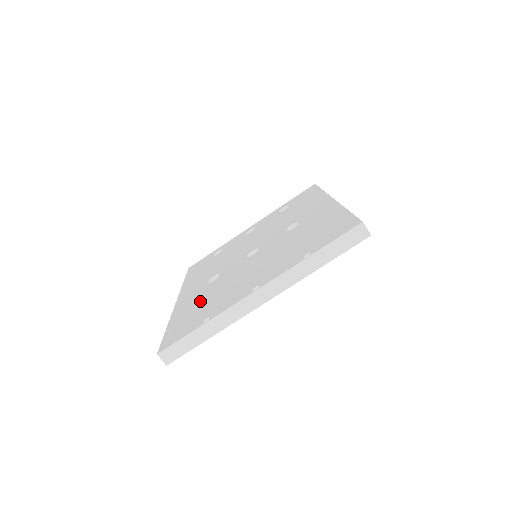
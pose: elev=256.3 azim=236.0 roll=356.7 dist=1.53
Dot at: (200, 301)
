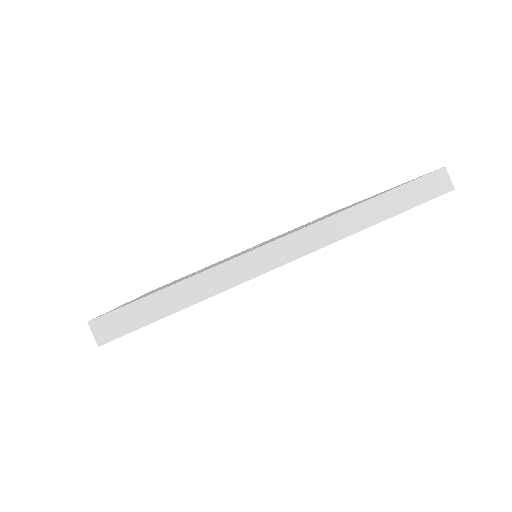
Dot at: occluded
